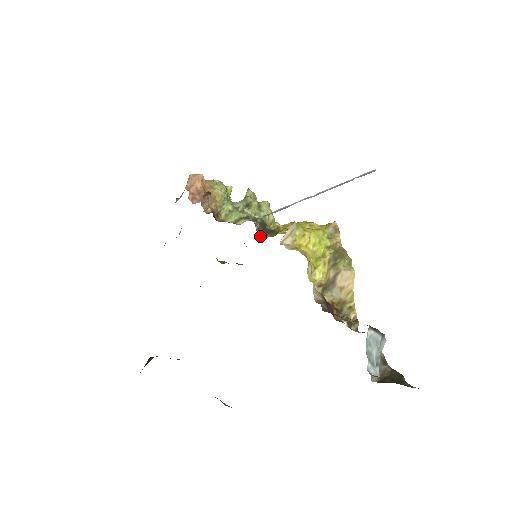
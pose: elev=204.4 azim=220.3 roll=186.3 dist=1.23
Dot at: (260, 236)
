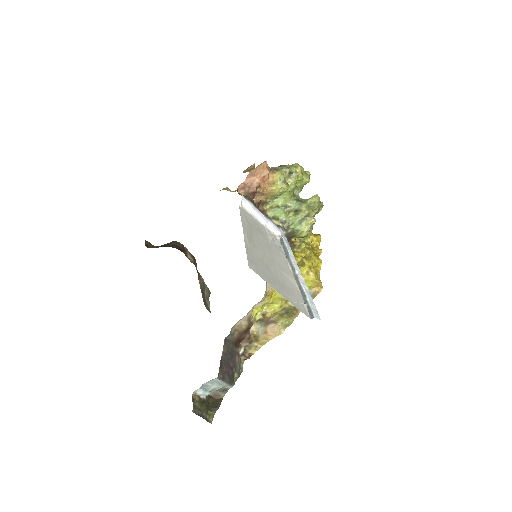
Dot at: occluded
